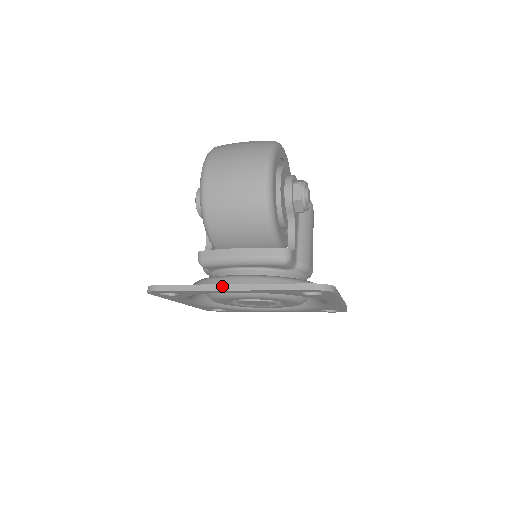
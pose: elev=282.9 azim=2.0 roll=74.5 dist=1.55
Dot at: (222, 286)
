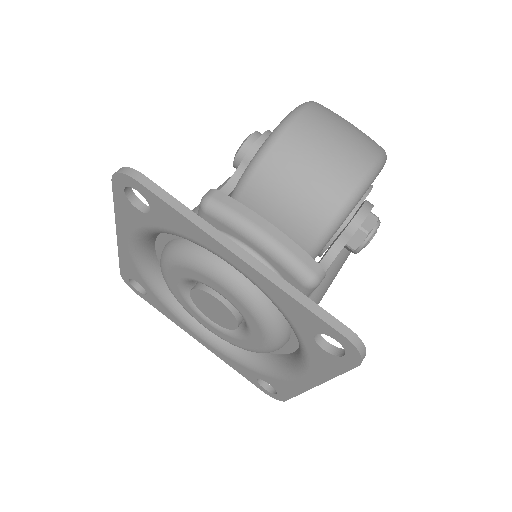
Dot at: (231, 243)
